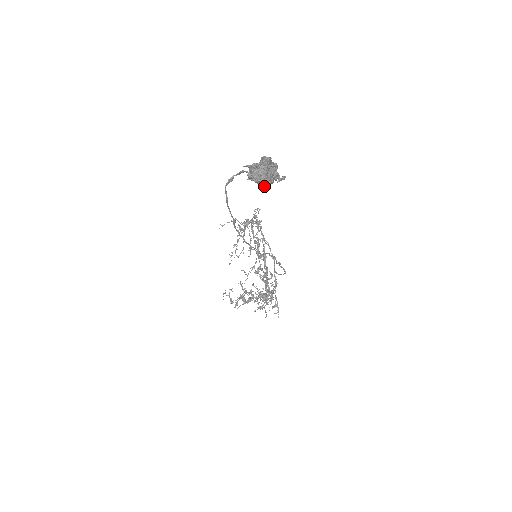
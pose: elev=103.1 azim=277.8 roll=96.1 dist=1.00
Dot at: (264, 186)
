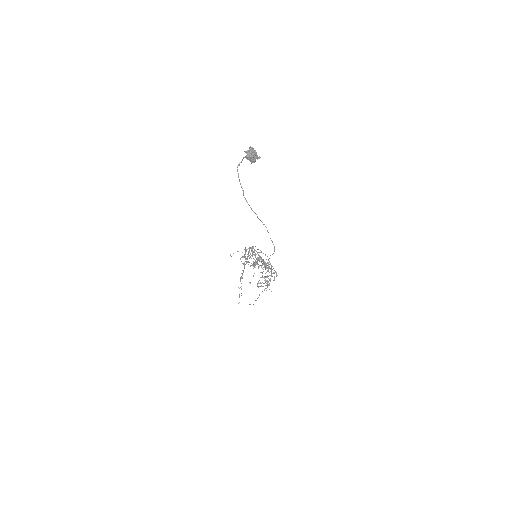
Dot at: (253, 162)
